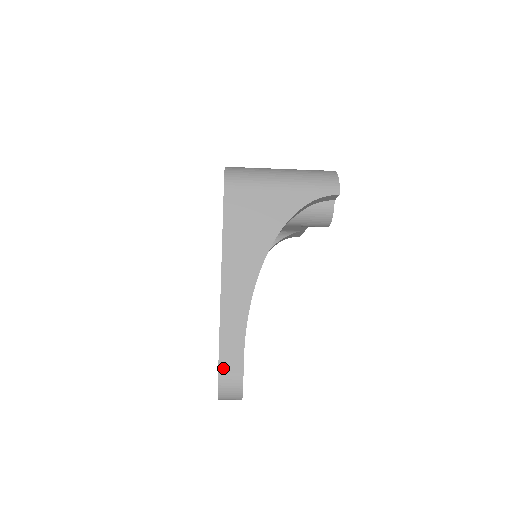
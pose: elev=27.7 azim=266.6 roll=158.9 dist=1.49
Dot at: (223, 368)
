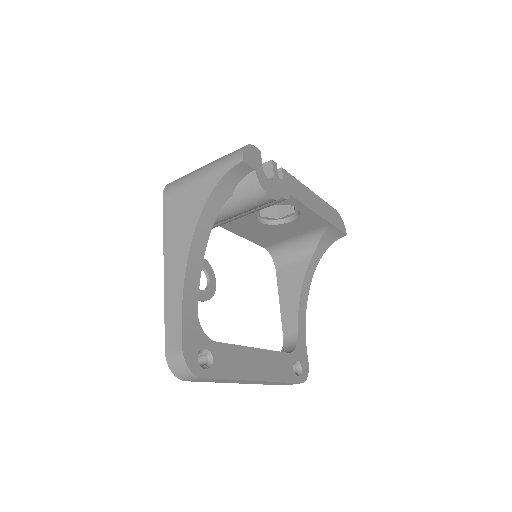
Dot at: (168, 345)
